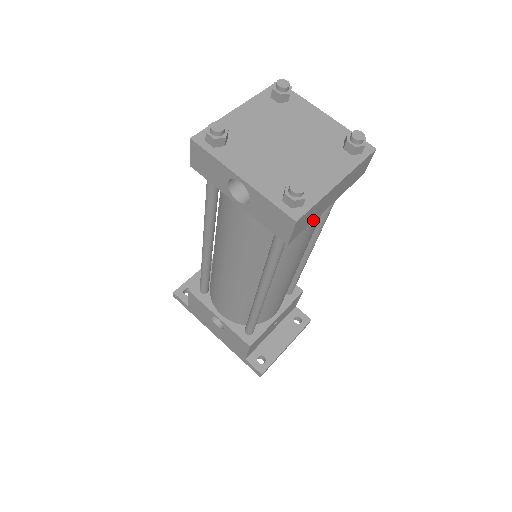
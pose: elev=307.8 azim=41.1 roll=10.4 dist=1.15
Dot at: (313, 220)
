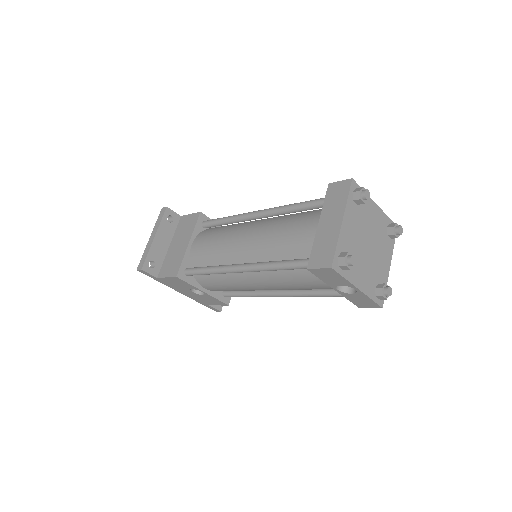
Dot at: occluded
